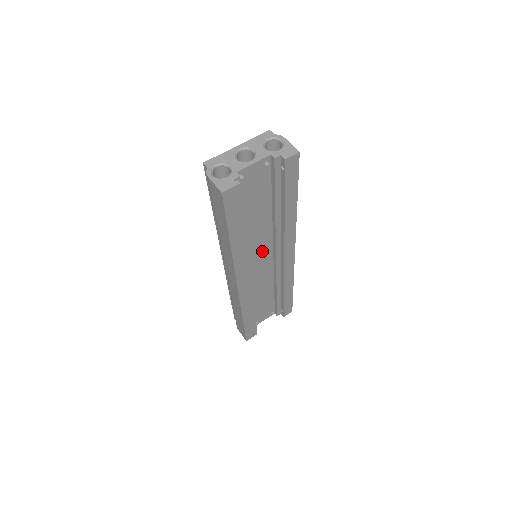
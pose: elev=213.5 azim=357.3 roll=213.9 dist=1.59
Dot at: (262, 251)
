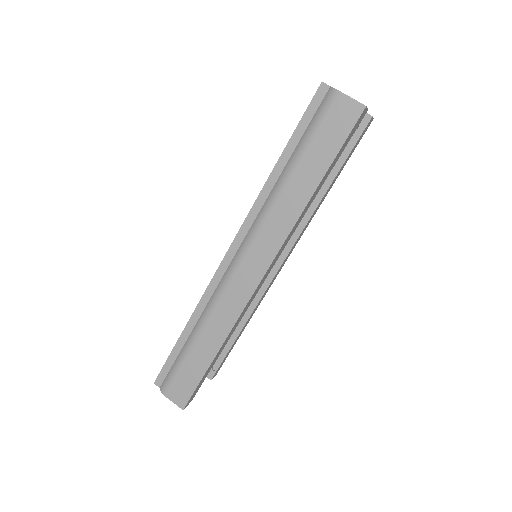
Dot at: occluded
